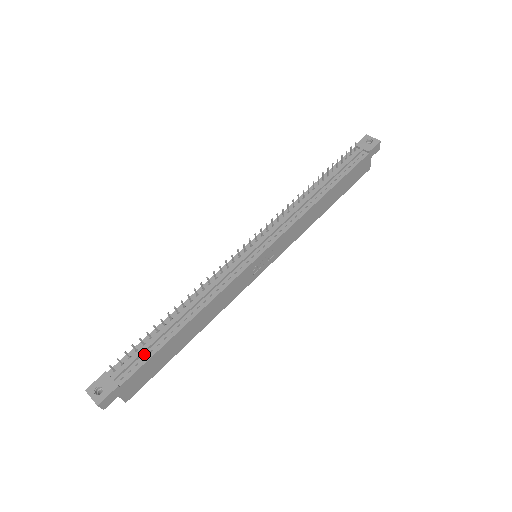
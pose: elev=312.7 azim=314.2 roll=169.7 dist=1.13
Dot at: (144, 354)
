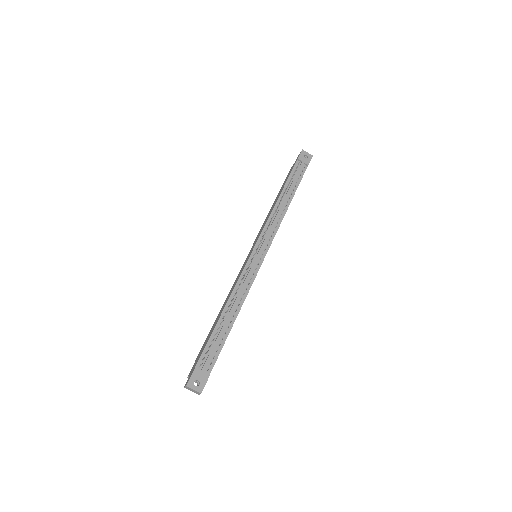
Dot at: (216, 348)
